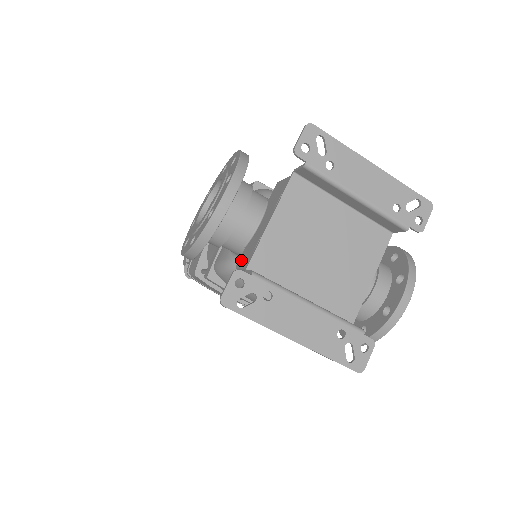
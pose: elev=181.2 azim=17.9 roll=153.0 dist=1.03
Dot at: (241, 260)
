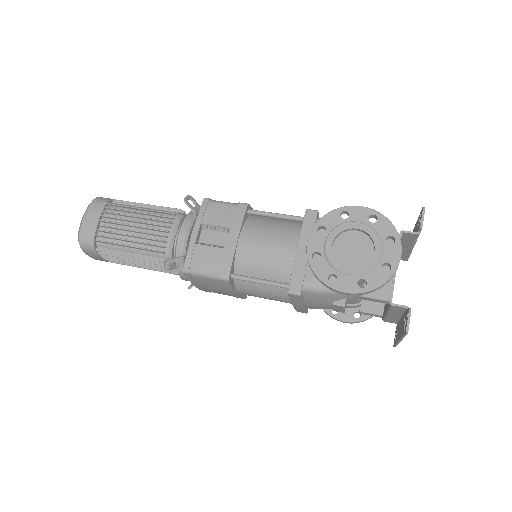
Dot at: (371, 292)
